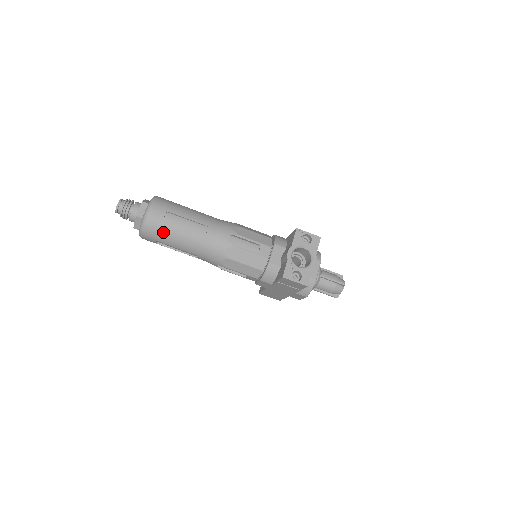
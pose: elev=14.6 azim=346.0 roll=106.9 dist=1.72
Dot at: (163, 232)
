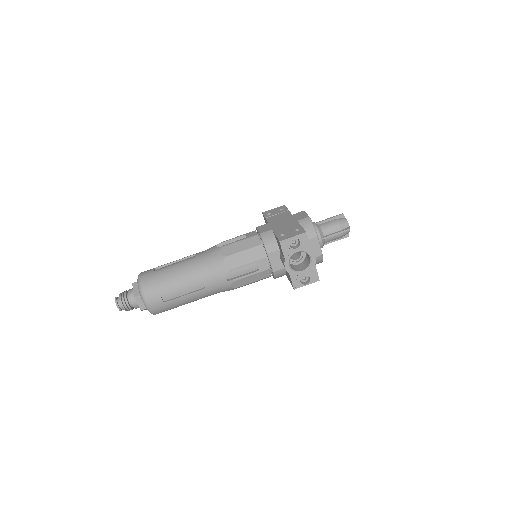
Dot at: (171, 307)
